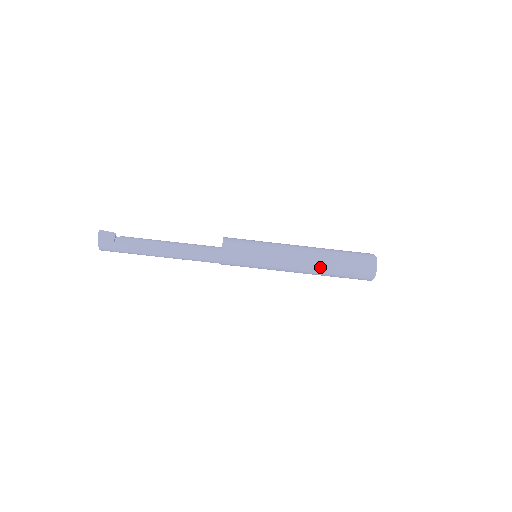
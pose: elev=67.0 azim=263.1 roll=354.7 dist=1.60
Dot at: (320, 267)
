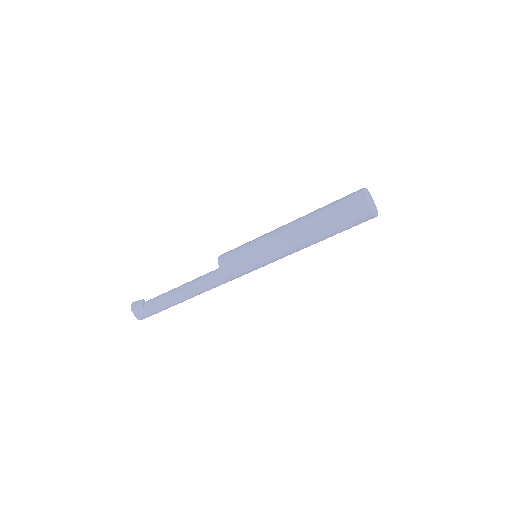
Dot at: (311, 230)
